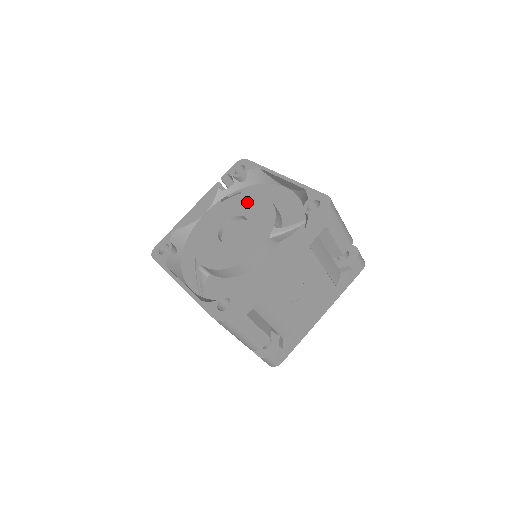
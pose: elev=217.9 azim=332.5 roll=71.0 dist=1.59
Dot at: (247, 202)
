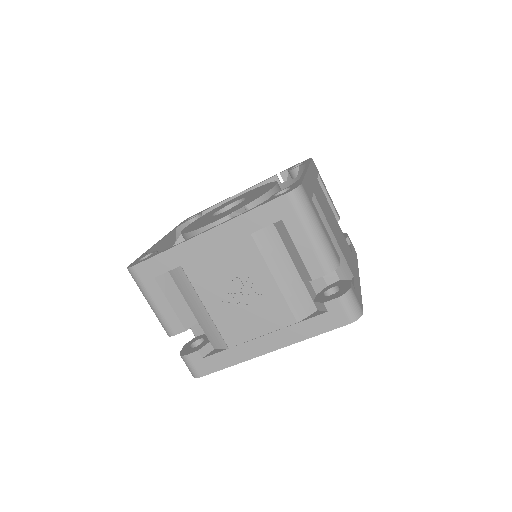
Dot at: (263, 188)
